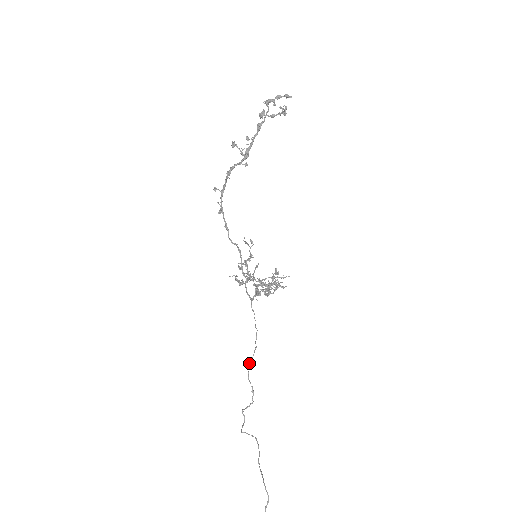
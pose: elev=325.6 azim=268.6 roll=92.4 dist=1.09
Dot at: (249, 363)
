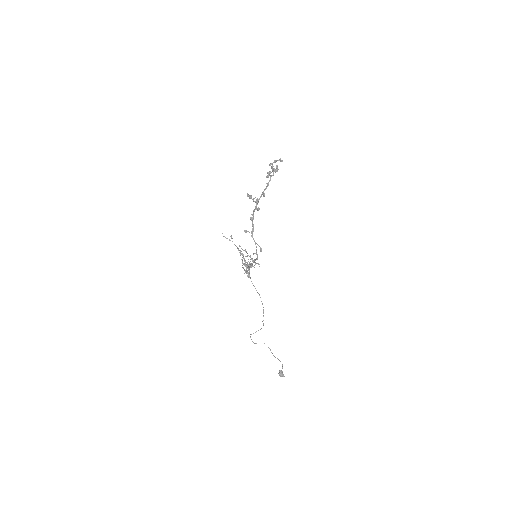
Dot at: occluded
